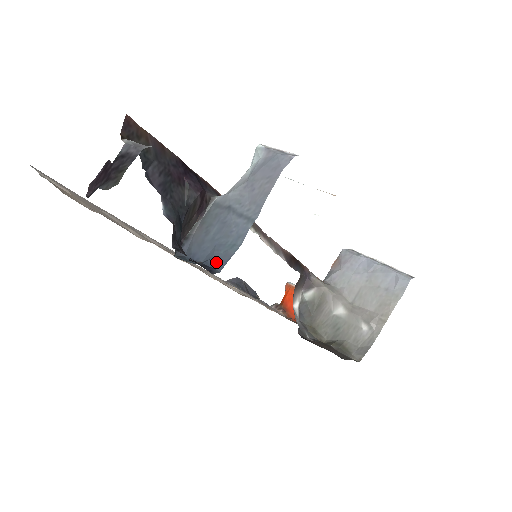
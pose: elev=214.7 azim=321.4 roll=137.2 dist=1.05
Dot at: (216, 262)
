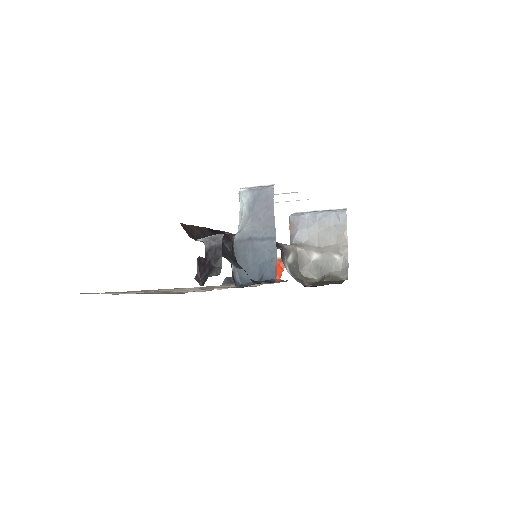
Dot at: (269, 275)
